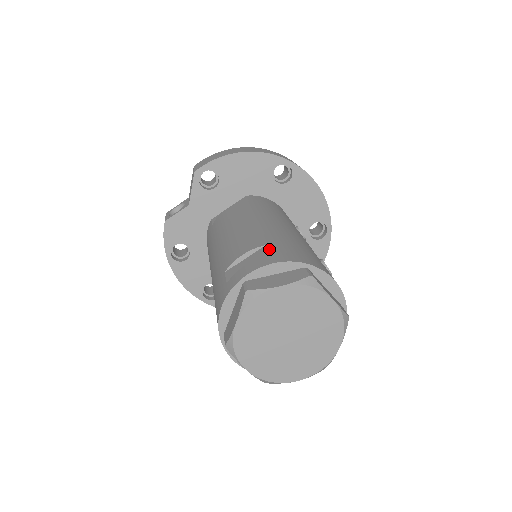
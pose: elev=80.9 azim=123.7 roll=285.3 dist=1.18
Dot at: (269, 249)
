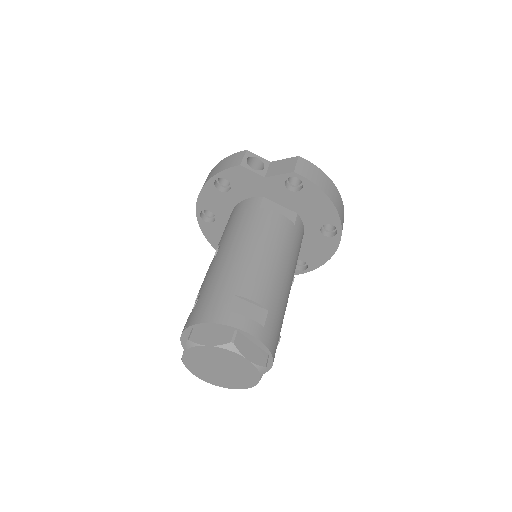
Dot at: (267, 319)
